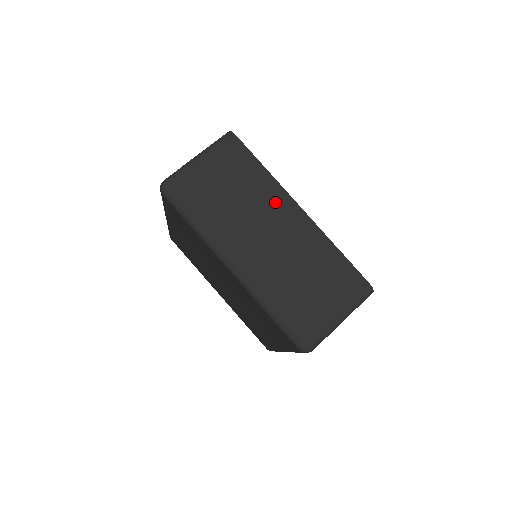
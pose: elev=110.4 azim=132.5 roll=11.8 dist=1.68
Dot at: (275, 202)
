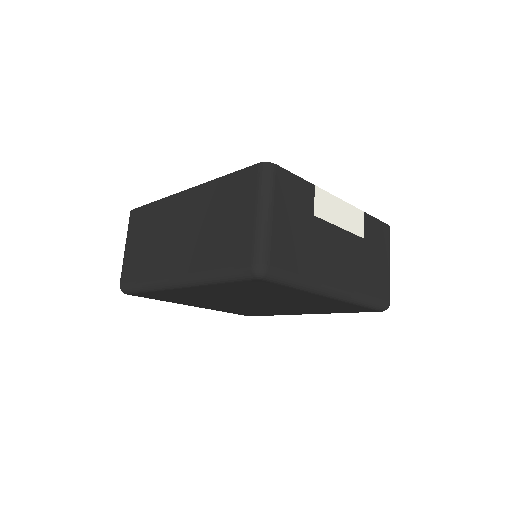
Dot at: (170, 211)
